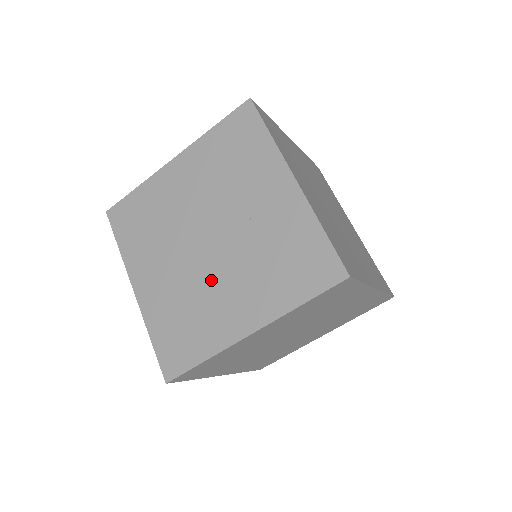
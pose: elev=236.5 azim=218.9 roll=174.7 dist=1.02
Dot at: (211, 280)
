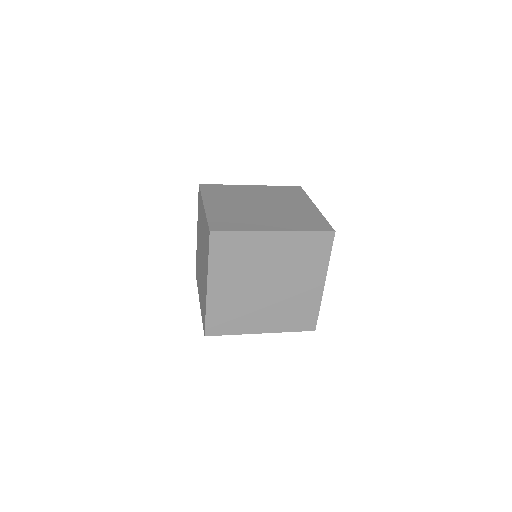
Dot at: (257, 304)
